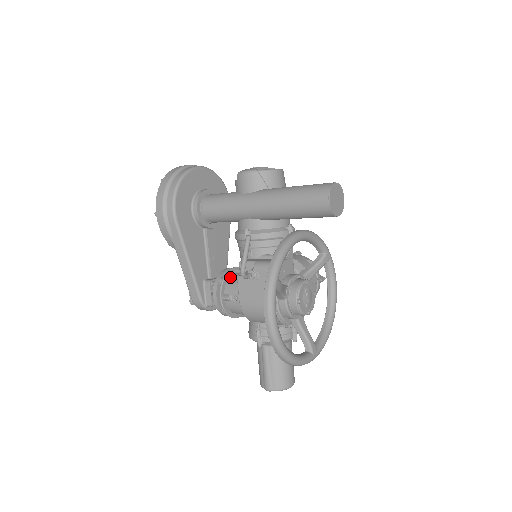
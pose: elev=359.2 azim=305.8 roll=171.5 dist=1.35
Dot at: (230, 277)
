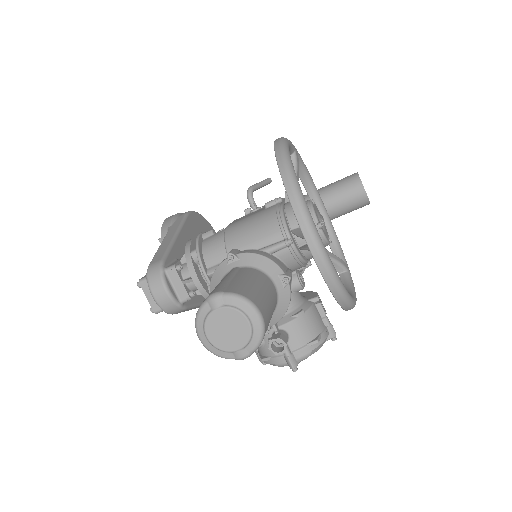
Dot at: occluded
